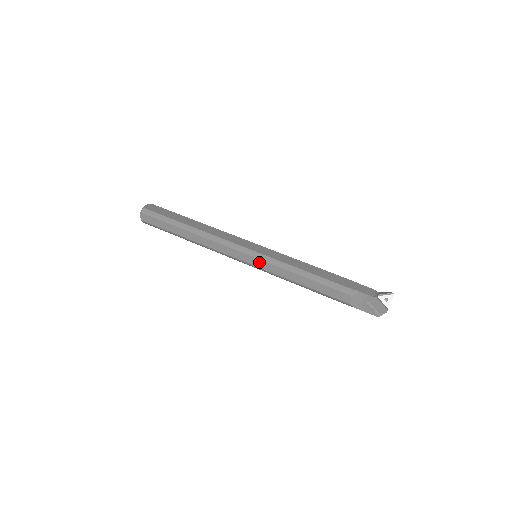
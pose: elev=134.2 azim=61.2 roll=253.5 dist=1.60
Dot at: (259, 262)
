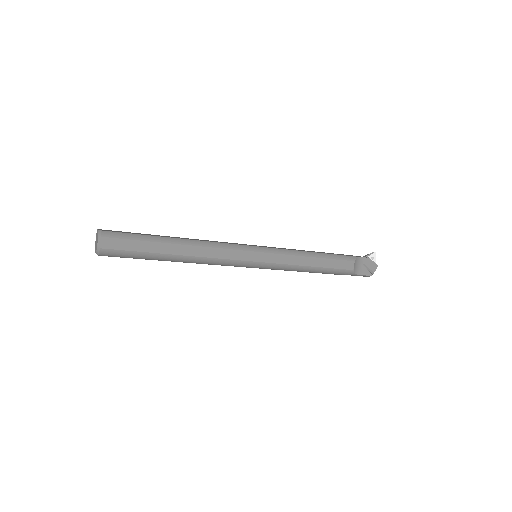
Dot at: (270, 256)
